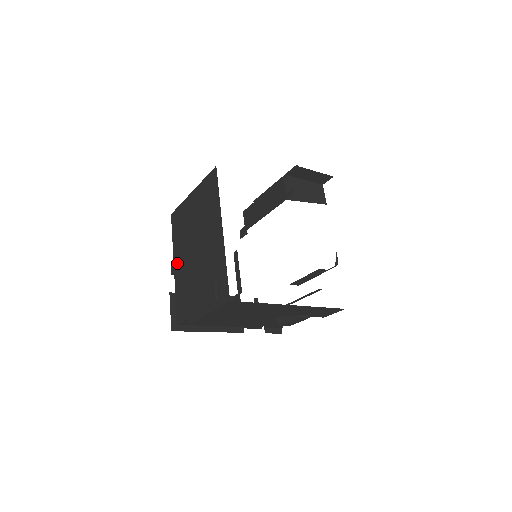
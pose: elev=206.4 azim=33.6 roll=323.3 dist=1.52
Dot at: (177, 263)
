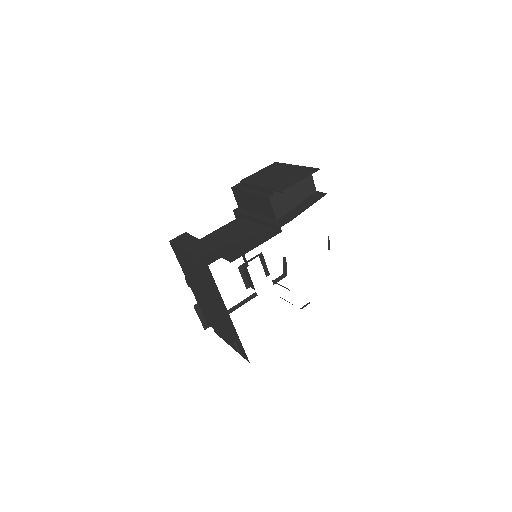
Dot at: (191, 287)
